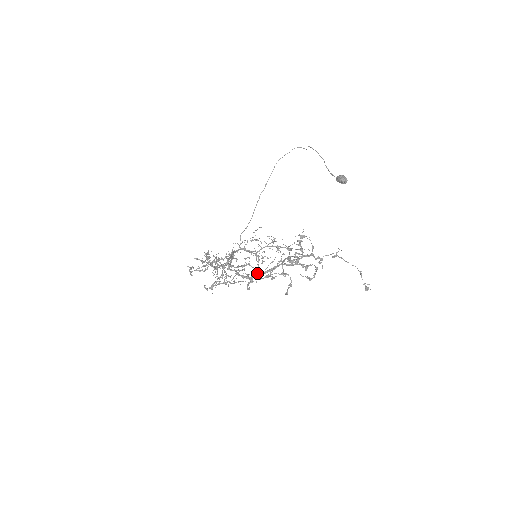
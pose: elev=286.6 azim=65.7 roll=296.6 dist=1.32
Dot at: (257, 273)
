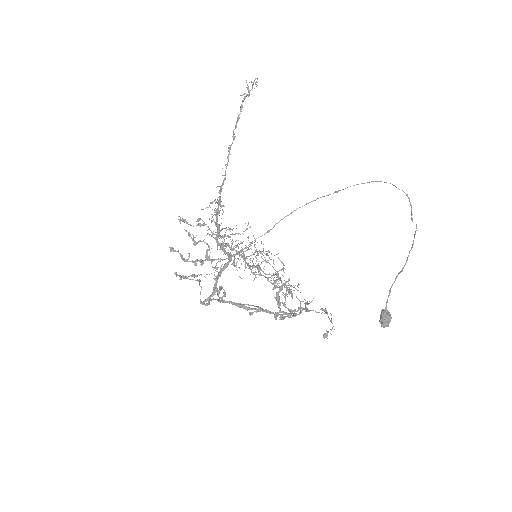
Dot at: (232, 302)
